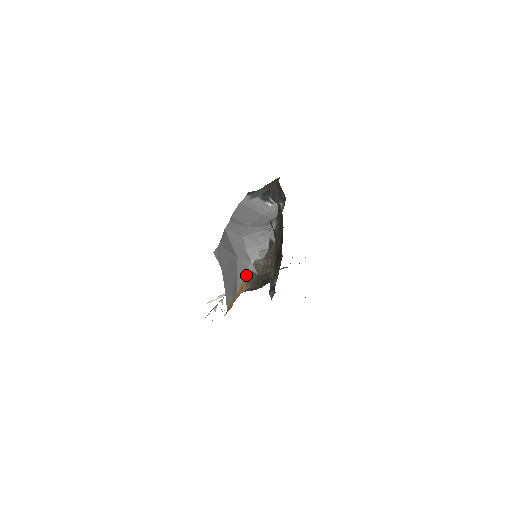
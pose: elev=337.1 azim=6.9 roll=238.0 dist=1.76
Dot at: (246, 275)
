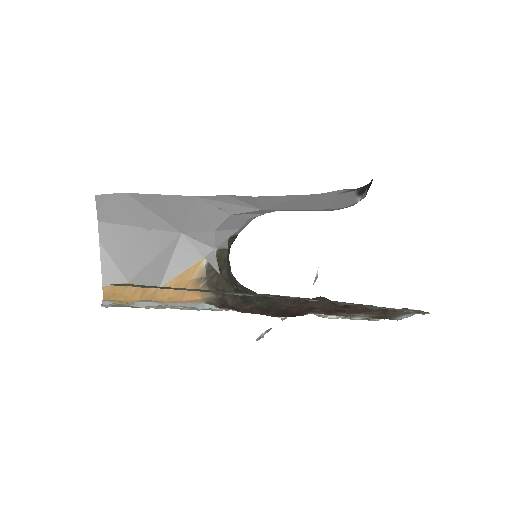
Dot at: (200, 268)
